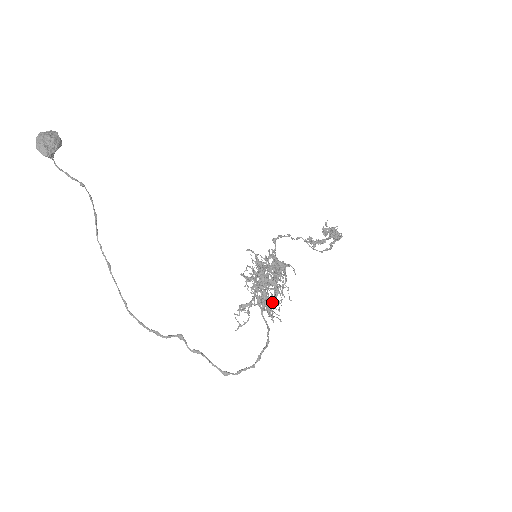
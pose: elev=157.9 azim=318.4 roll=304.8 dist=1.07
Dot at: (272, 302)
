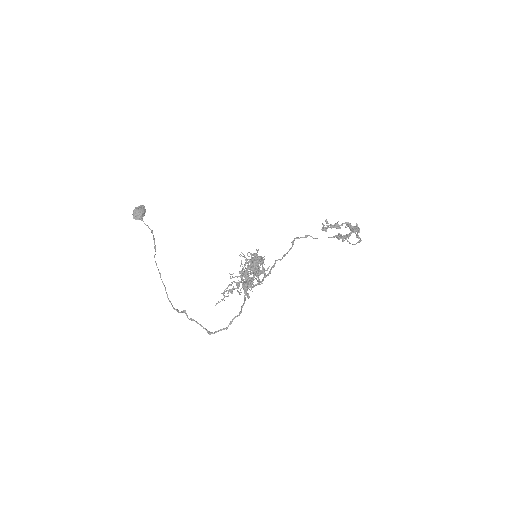
Dot at: (253, 286)
